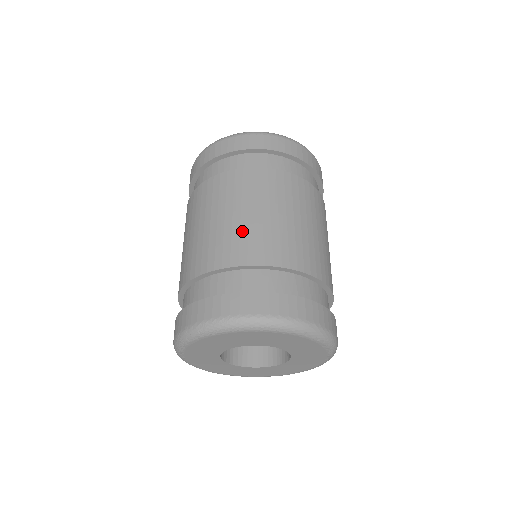
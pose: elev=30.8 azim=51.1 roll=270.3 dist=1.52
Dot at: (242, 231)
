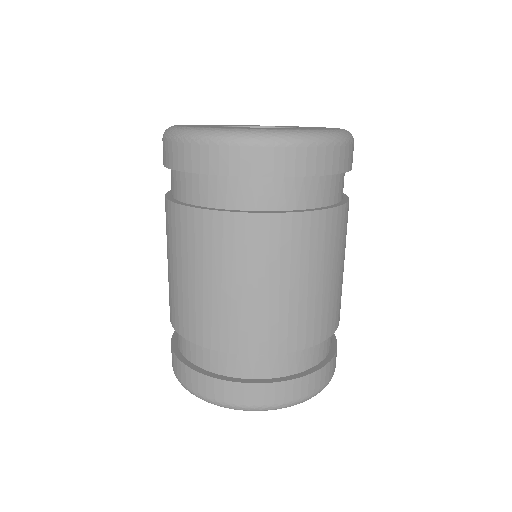
Dot at: (205, 306)
